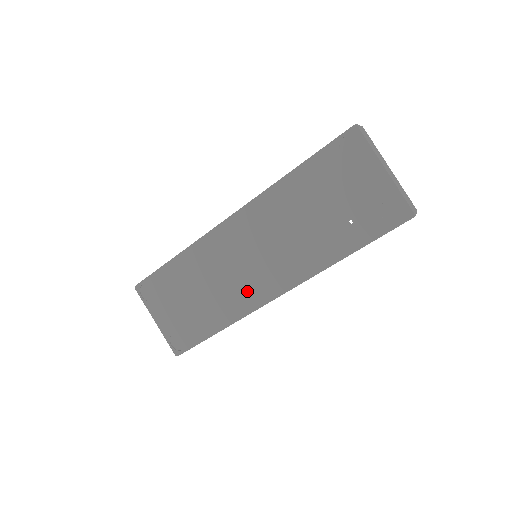
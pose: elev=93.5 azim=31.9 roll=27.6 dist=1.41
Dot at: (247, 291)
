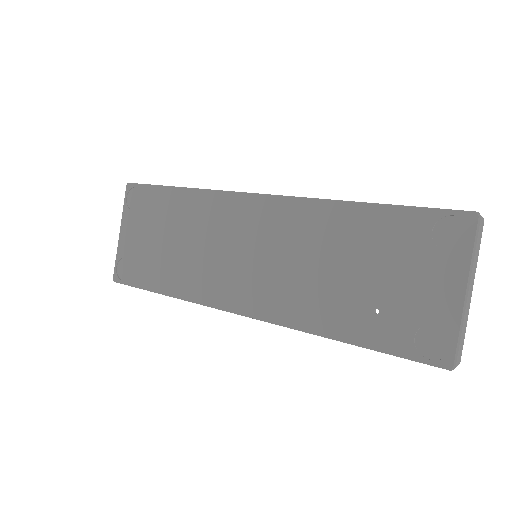
Dot at: (219, 282)
